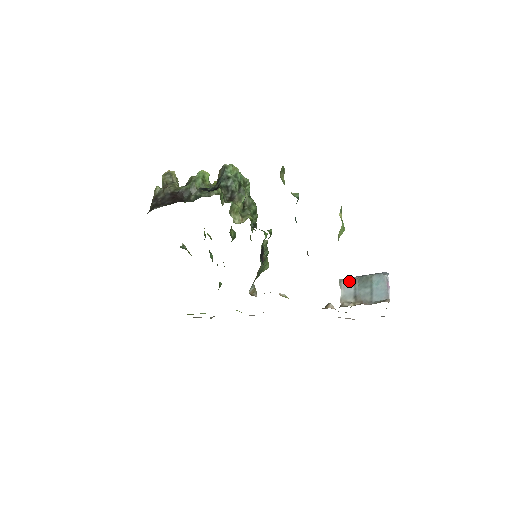
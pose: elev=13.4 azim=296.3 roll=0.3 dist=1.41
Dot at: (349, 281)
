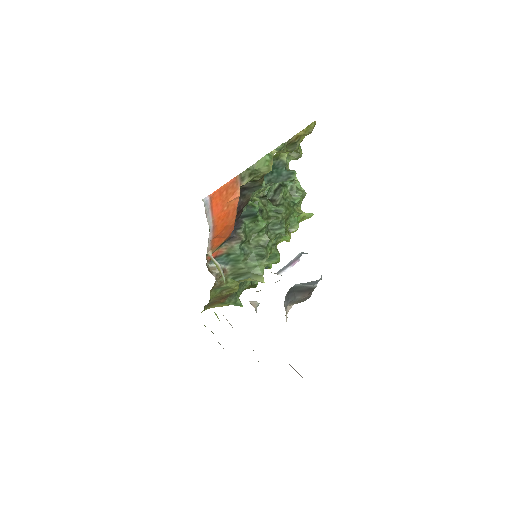
Dot at: occluded
